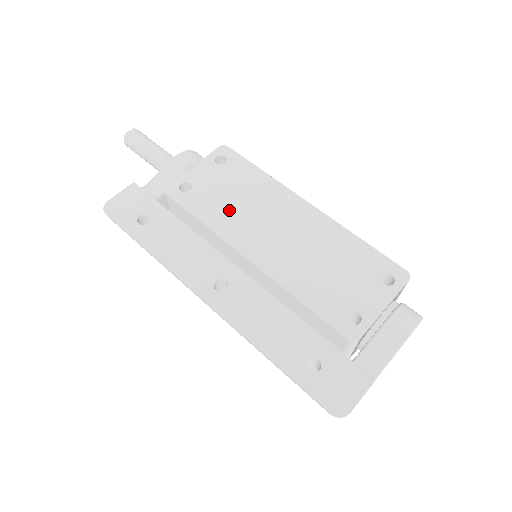
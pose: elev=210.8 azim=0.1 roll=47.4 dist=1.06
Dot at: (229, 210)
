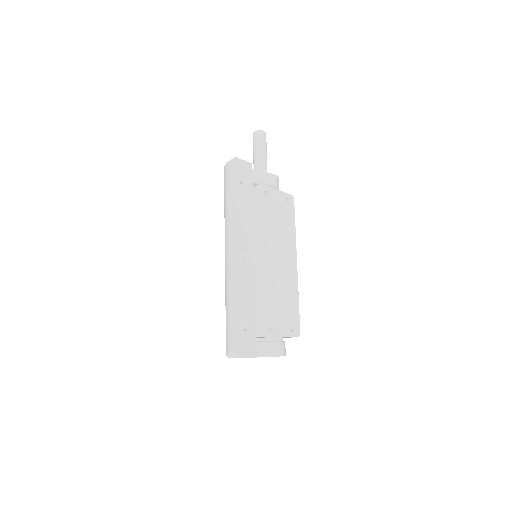
Dot at: (272, 227)
